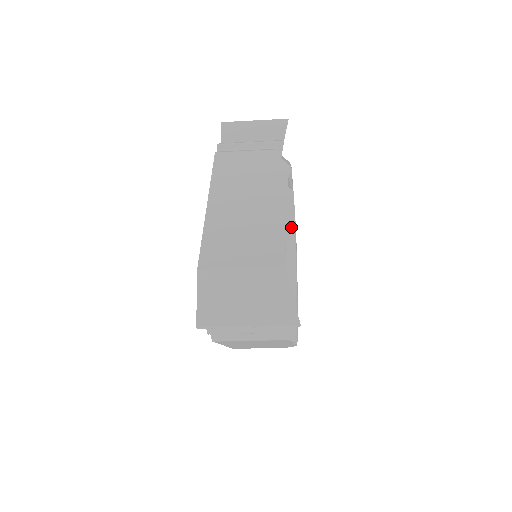
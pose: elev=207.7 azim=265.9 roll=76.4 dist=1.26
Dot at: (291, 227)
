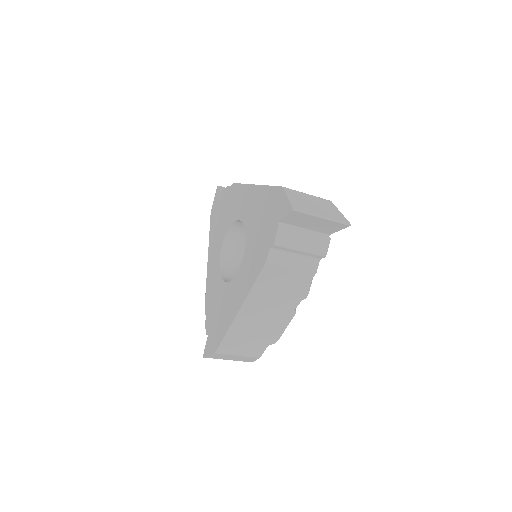
Dot at: occluded
